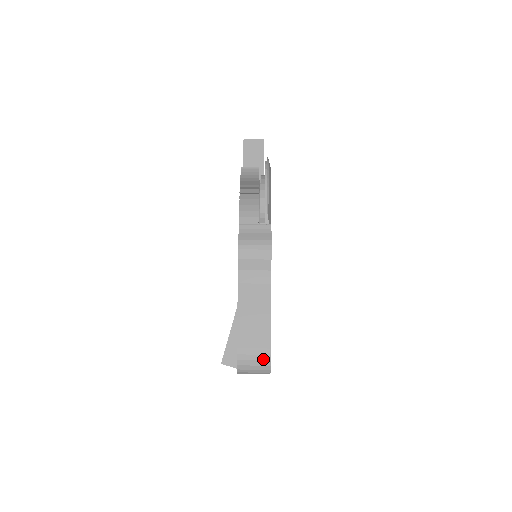
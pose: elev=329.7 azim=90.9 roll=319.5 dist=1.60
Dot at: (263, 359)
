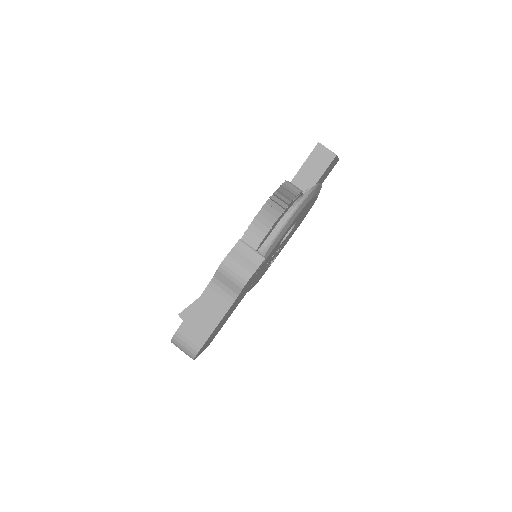
Dot at: (191, 351)
